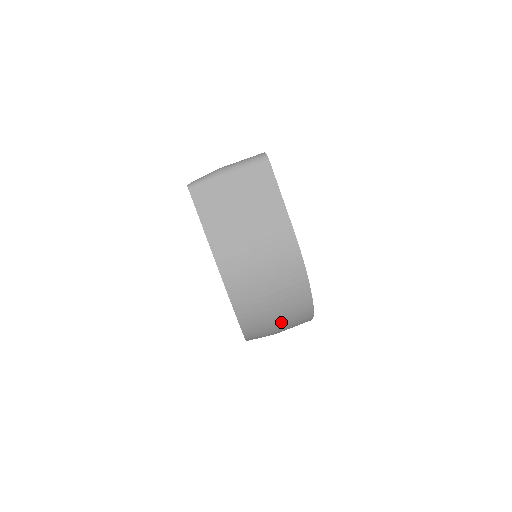
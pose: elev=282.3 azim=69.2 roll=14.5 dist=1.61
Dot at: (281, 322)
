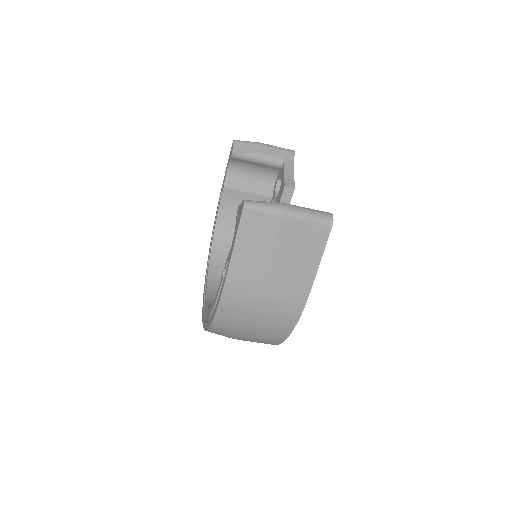
Dot at: (244, 340)
